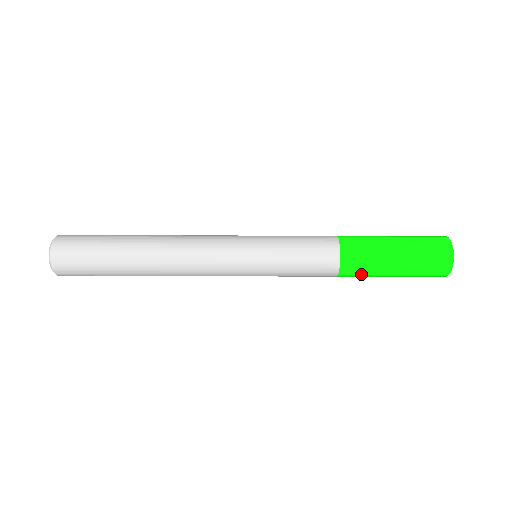
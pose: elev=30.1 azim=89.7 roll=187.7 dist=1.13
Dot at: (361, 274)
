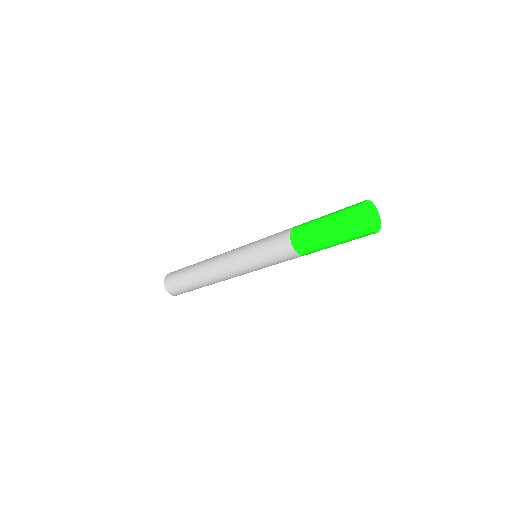
Dot at: occluded
